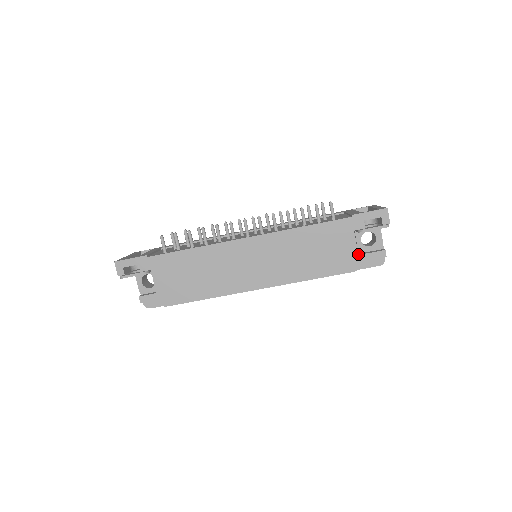
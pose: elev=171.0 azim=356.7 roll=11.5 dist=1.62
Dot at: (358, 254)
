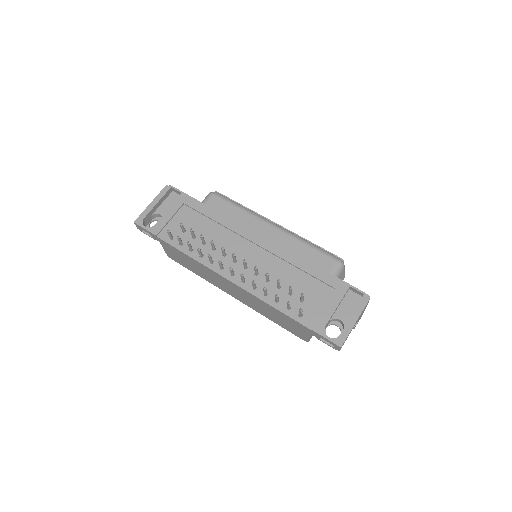
Dot at: occluded
